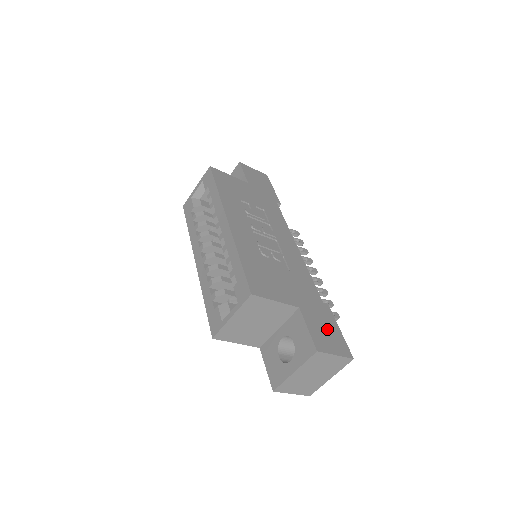
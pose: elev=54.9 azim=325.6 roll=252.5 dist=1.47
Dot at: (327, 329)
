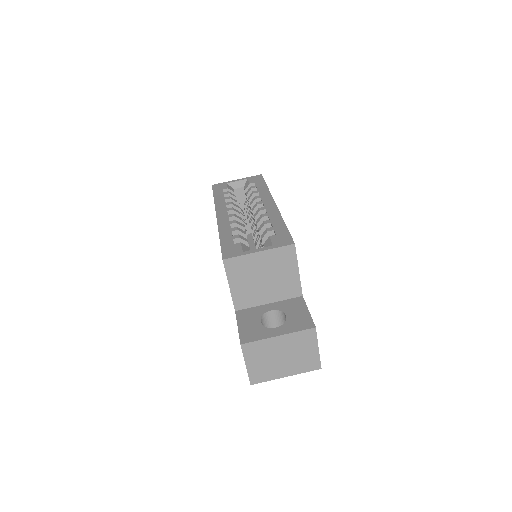
Dot at: occluded
